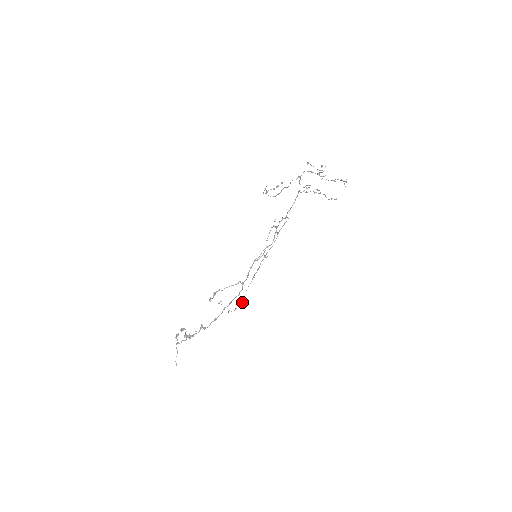
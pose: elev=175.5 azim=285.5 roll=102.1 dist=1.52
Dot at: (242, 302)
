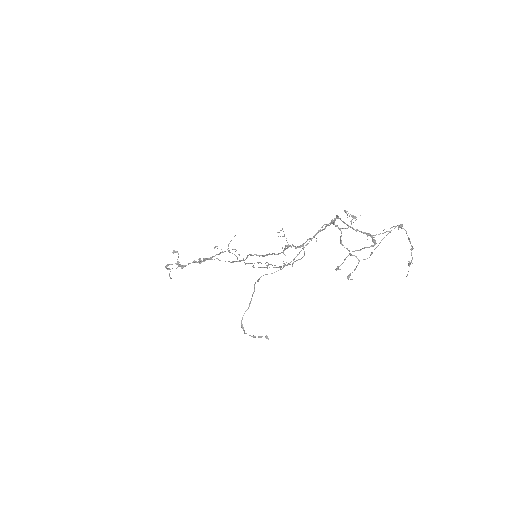
Dot at: occluded
